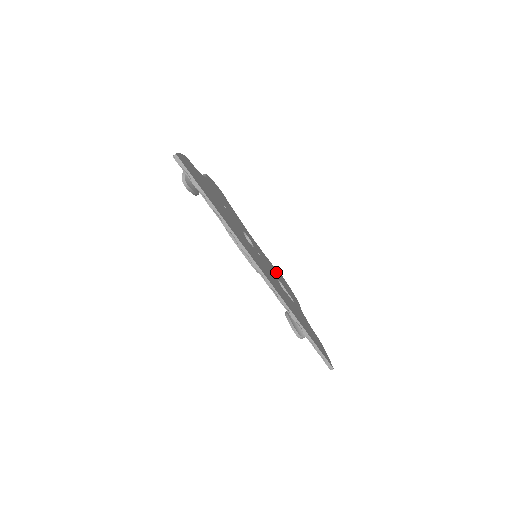
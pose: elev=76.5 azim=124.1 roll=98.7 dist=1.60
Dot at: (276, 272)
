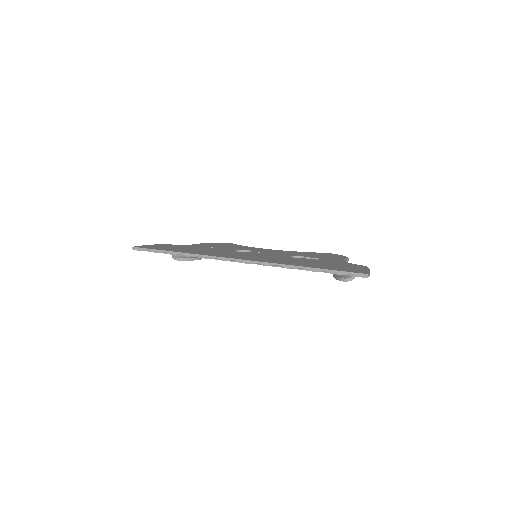
Dot at: occluded
